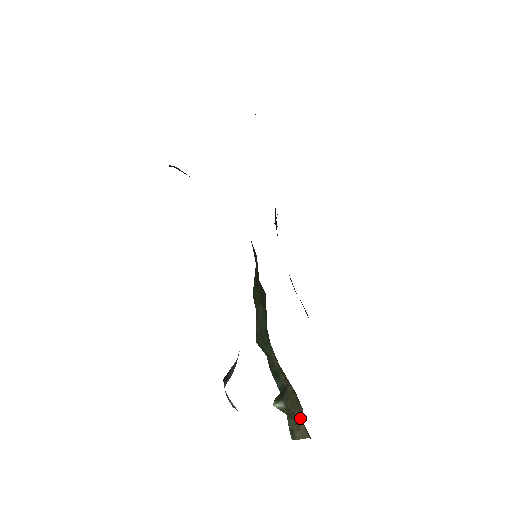
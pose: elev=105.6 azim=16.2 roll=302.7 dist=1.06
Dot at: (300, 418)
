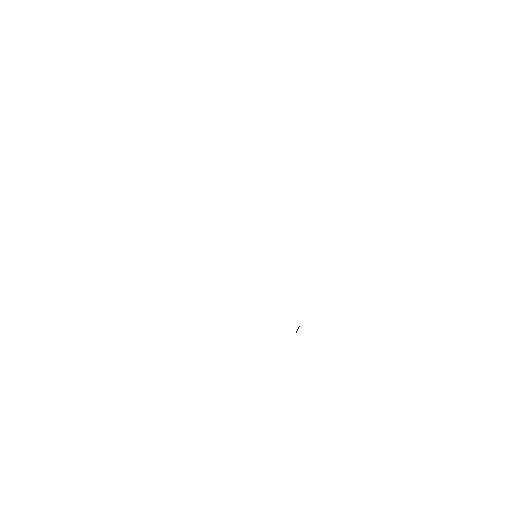
Dot at: occluded
